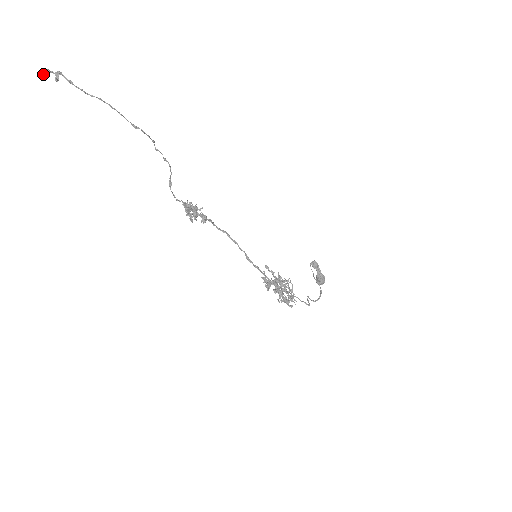
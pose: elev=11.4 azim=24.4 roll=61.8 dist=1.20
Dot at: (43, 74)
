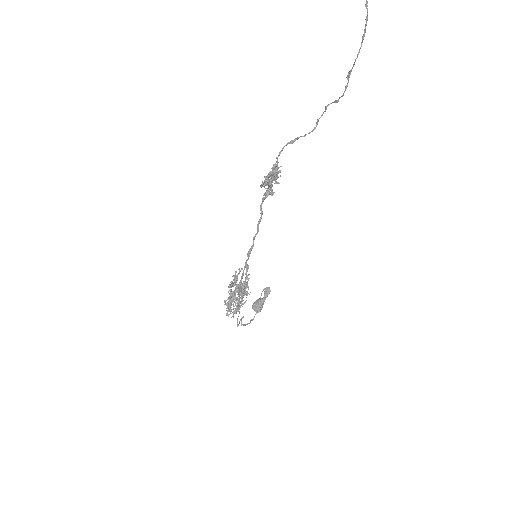
Dot at: out of frame
